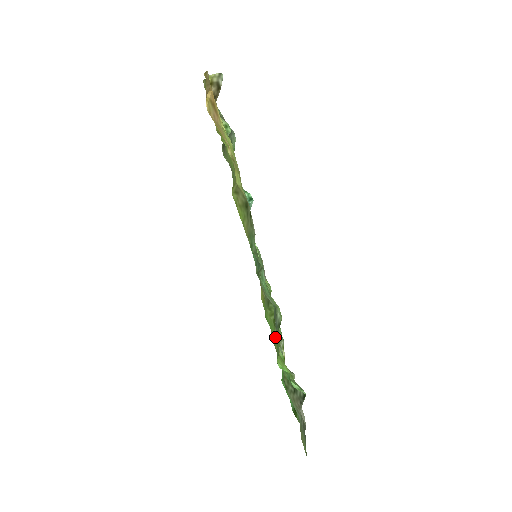
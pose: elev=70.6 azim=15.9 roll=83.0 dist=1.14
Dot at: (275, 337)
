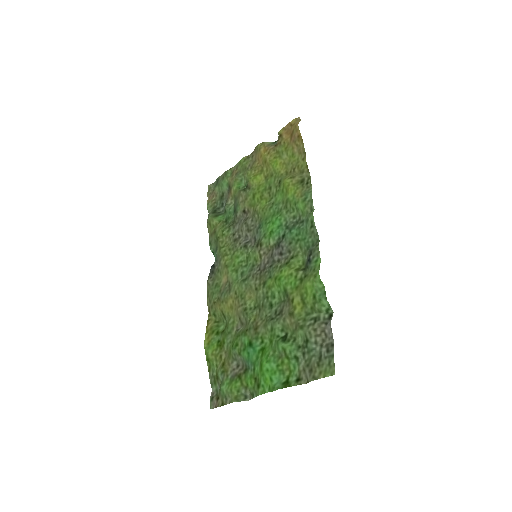
Dot at: (295, 283)
